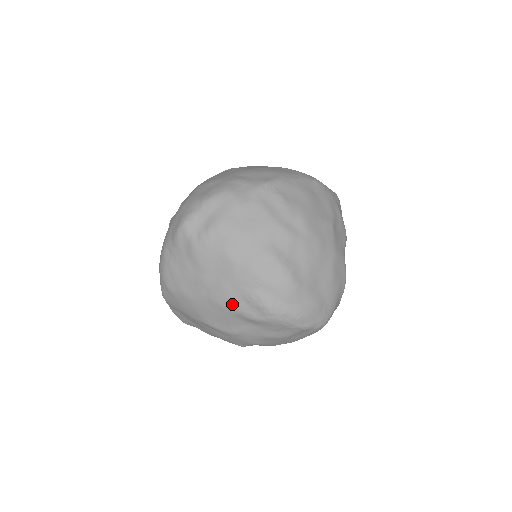
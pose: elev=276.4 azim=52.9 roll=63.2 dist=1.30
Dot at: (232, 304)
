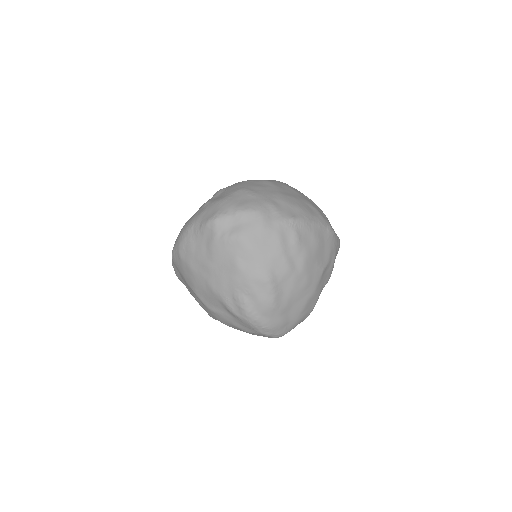
Dot at: (222, 294)
